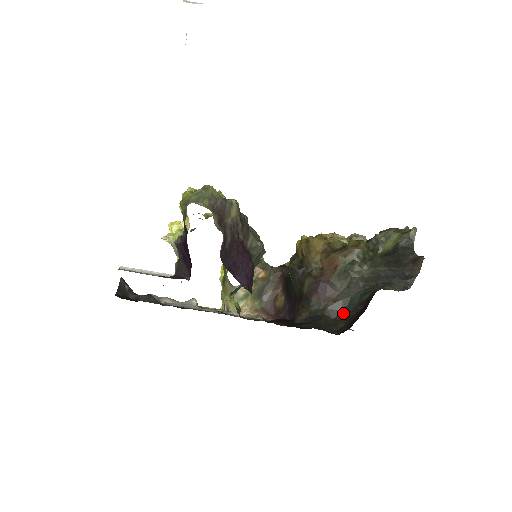
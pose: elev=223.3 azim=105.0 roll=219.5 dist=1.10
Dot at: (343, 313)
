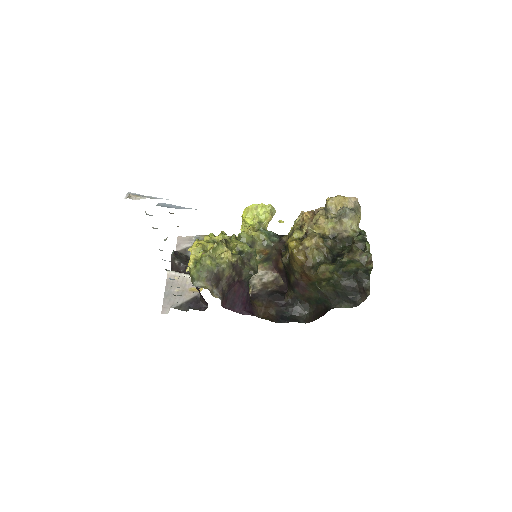
Dot at: (314, 302)
